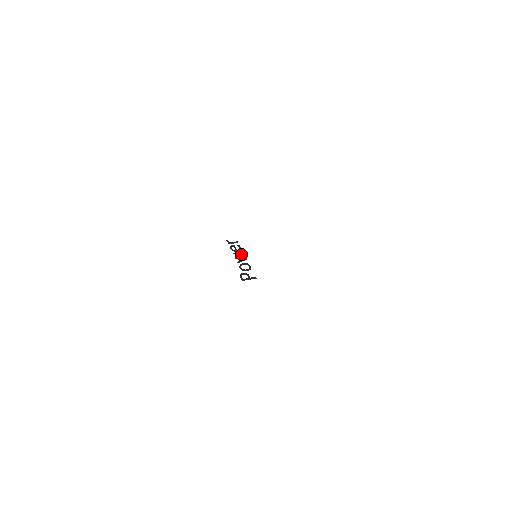
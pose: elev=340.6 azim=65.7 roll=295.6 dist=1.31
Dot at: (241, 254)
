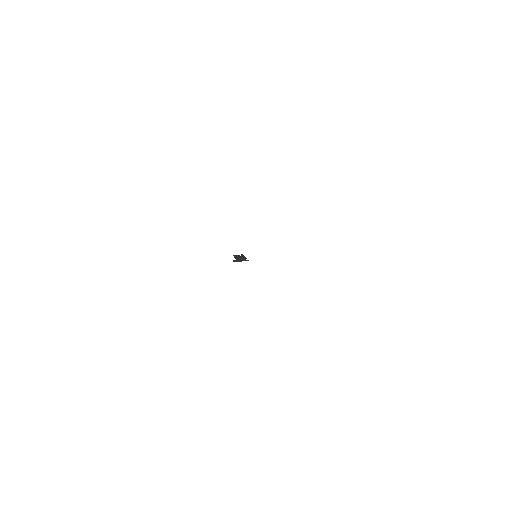
Dot at: (242, 256)
